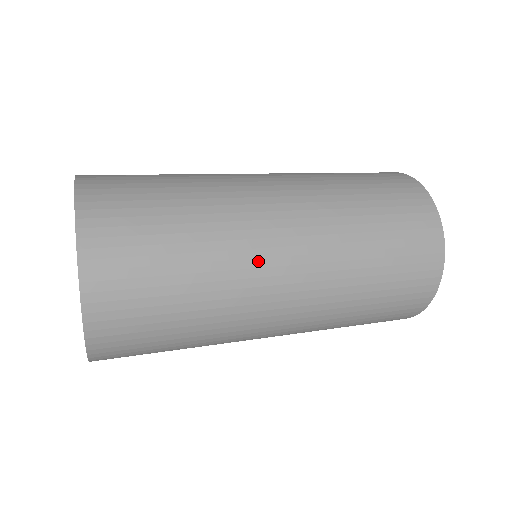
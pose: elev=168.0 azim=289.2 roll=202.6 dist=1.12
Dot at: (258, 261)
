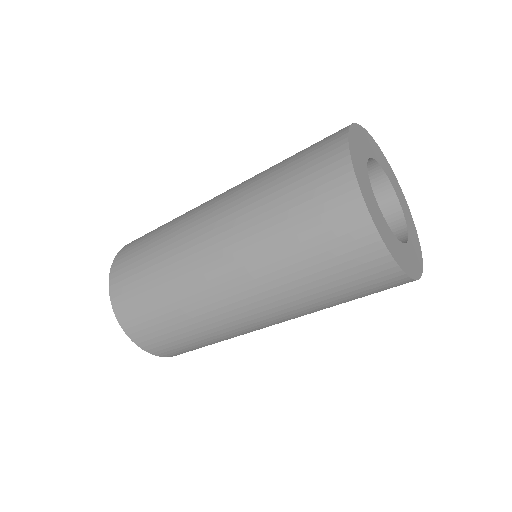
Dot at: (199, 279)
